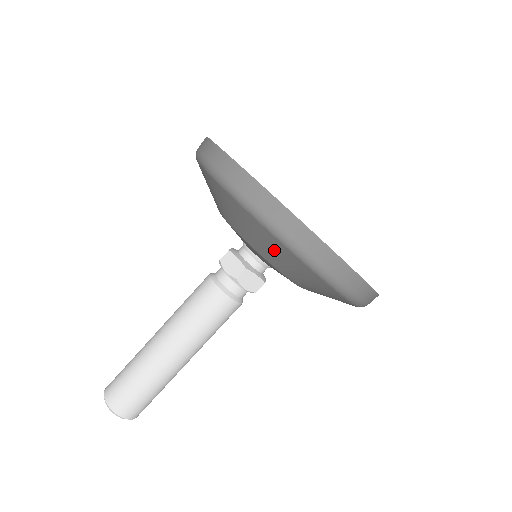
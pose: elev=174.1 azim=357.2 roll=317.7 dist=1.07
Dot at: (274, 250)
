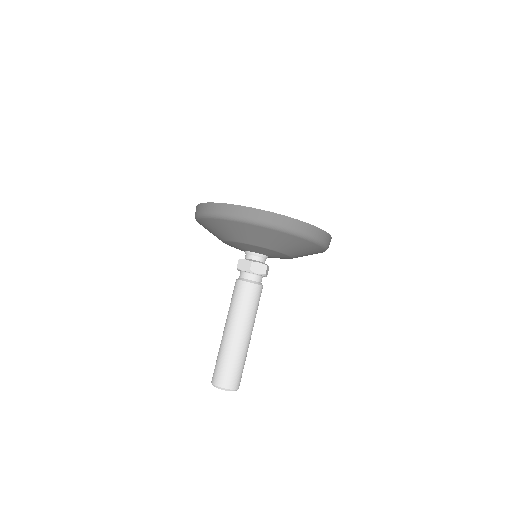
Dot at: (305, 249)
